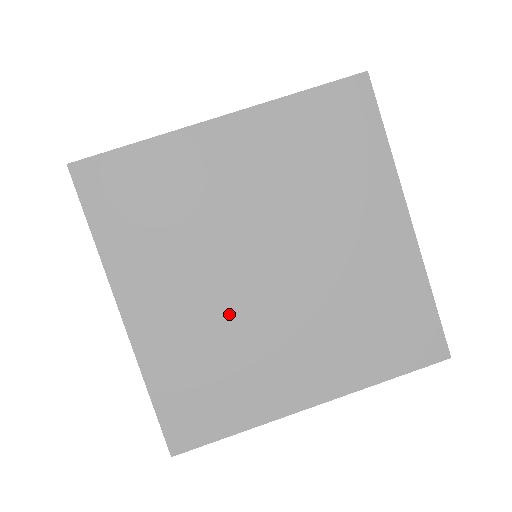
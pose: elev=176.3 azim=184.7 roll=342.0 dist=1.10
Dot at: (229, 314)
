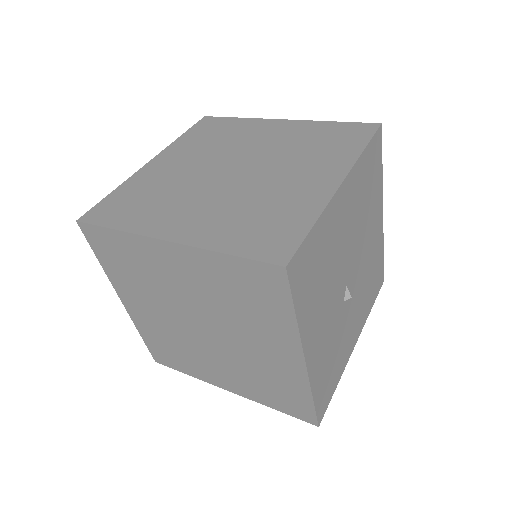
Dot at: (179, 333)
